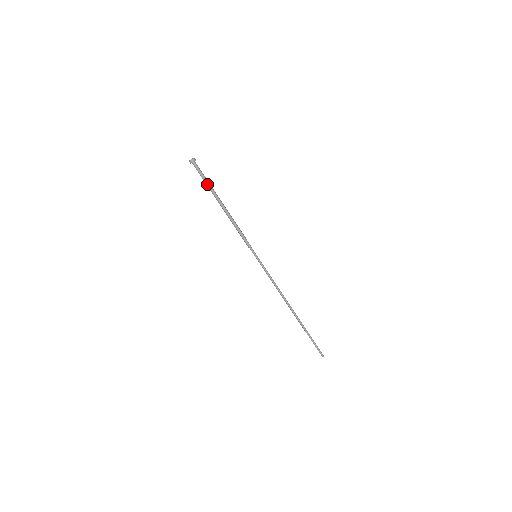
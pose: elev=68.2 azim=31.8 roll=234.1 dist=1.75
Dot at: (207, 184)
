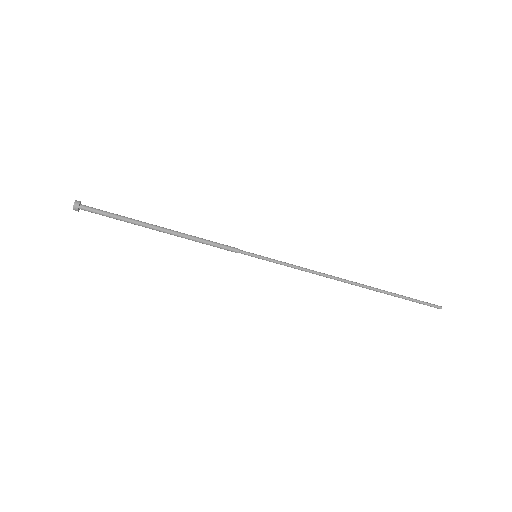
Dot at: (120, 219)
